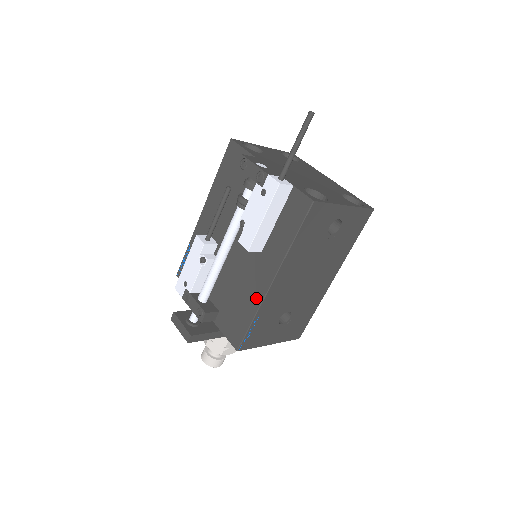
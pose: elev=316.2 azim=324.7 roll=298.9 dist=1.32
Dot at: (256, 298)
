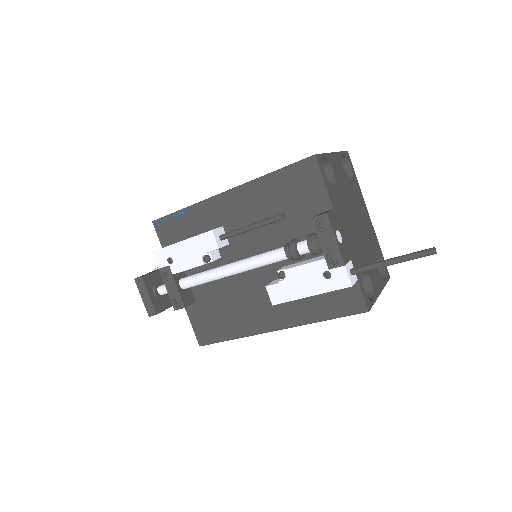
Dot at: (249, 327)
